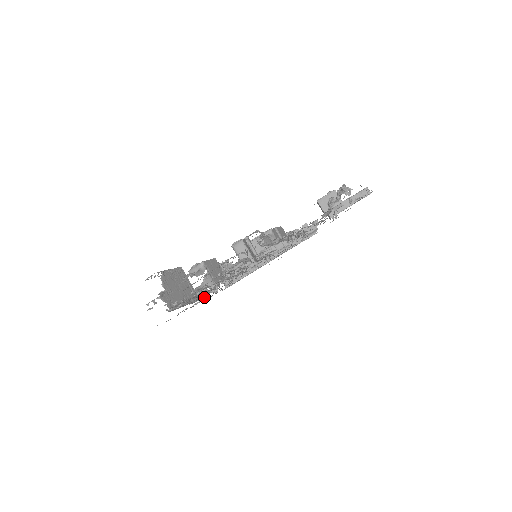
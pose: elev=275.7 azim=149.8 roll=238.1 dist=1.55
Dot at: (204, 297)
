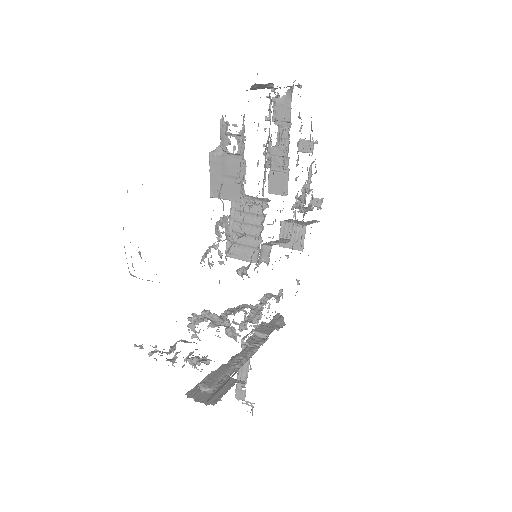
Dot at: occluded
